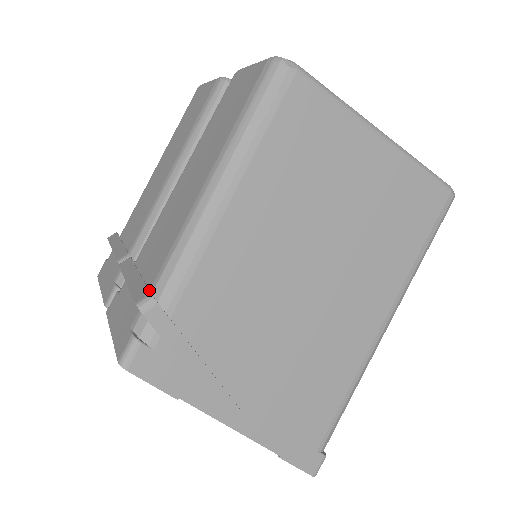
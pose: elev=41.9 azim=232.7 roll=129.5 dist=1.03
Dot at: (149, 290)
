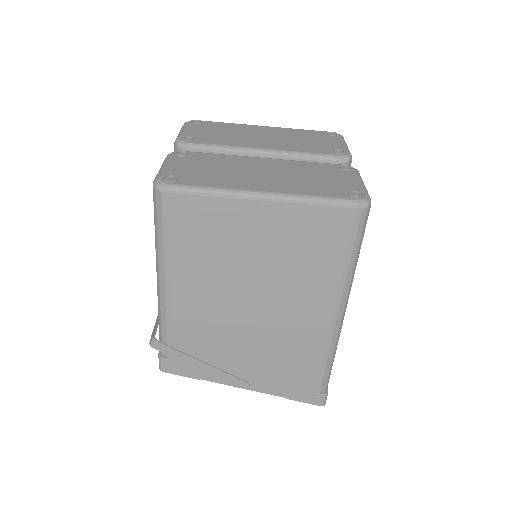
Dot at: (156, 331)
